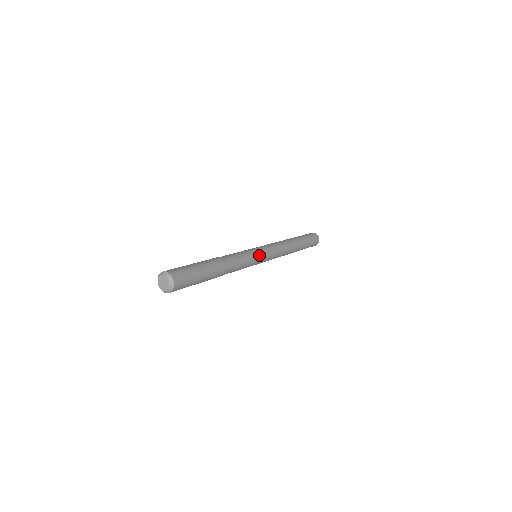
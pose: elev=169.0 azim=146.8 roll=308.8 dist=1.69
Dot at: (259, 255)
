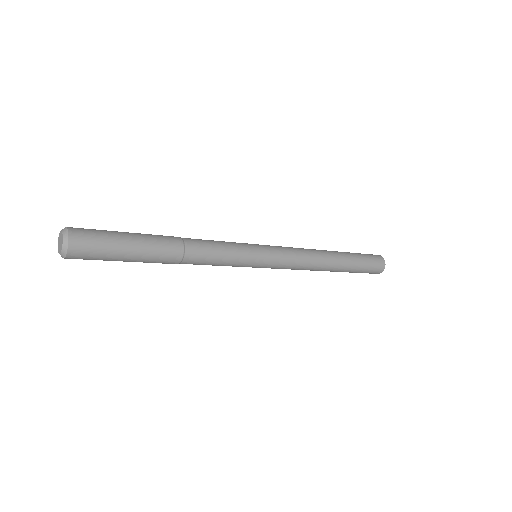
Dot at: (254, 248)
